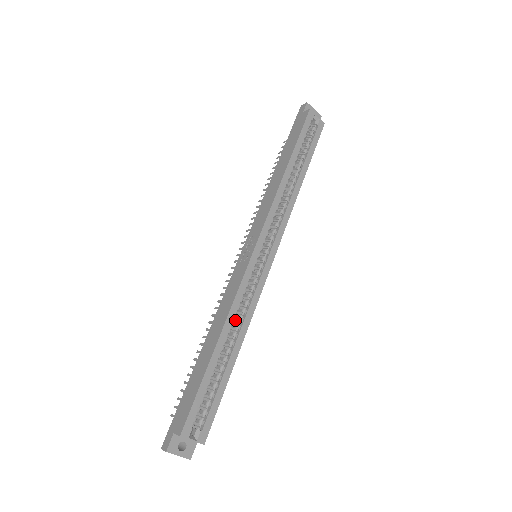
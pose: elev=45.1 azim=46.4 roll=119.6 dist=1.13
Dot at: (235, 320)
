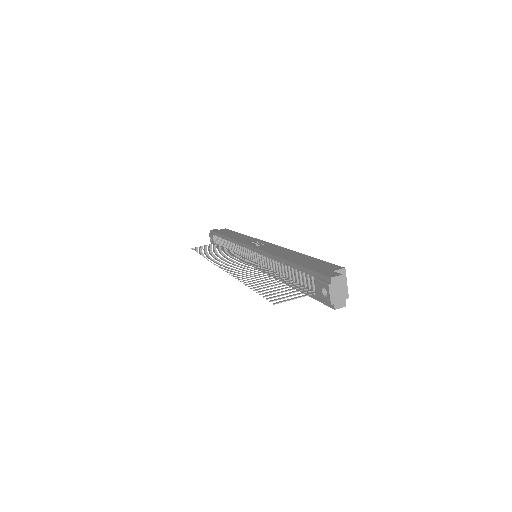
Dot at: occluded
